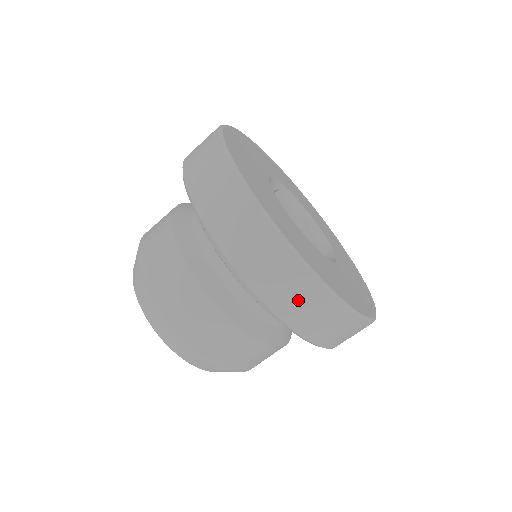
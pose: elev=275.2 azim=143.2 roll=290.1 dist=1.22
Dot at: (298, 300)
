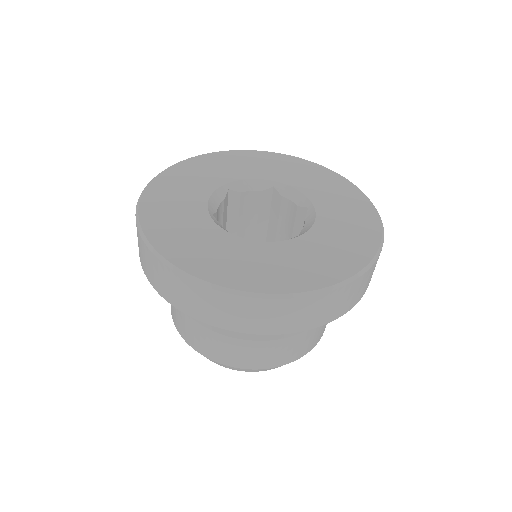
Dot at: (290, 317)
